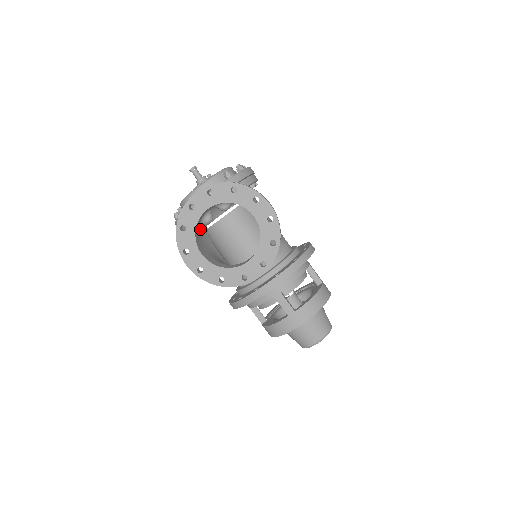
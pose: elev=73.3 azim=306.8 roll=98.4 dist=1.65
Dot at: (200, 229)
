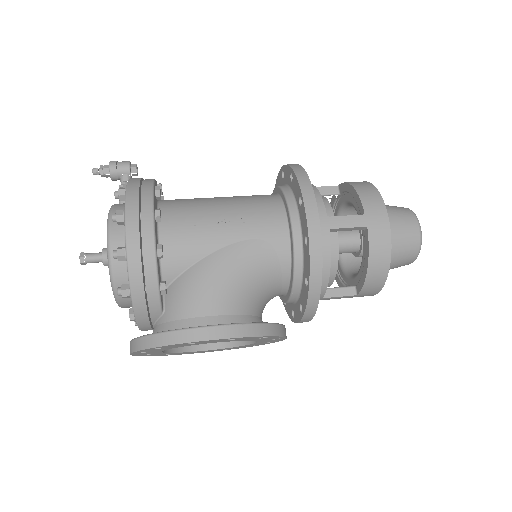
Dot at: occluded
